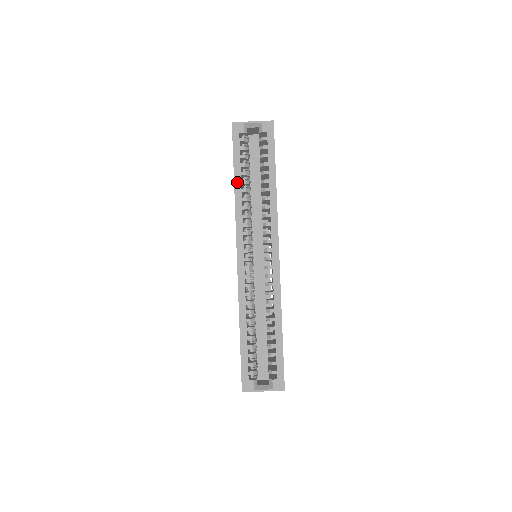
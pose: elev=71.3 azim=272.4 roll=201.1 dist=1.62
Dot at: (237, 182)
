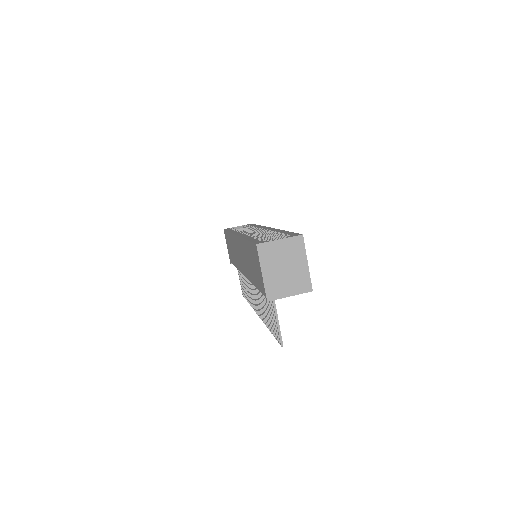
Dot at: occluded
